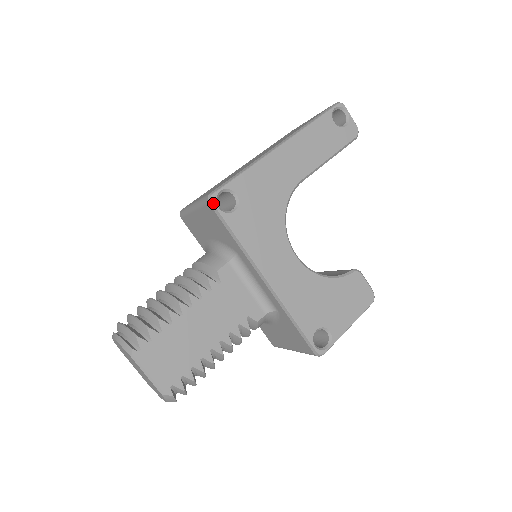
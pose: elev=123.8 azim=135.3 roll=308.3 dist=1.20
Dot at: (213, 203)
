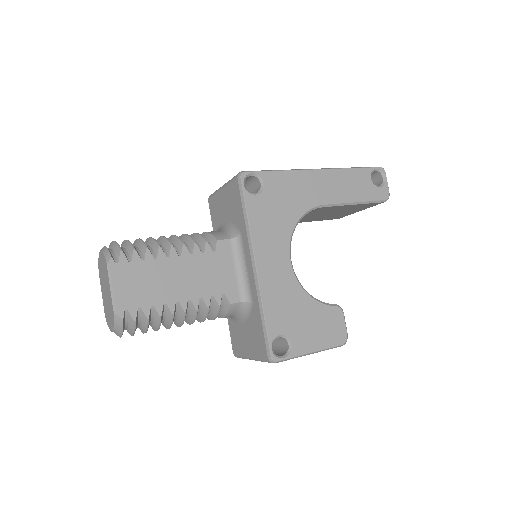
Dot at: (241, 178)
